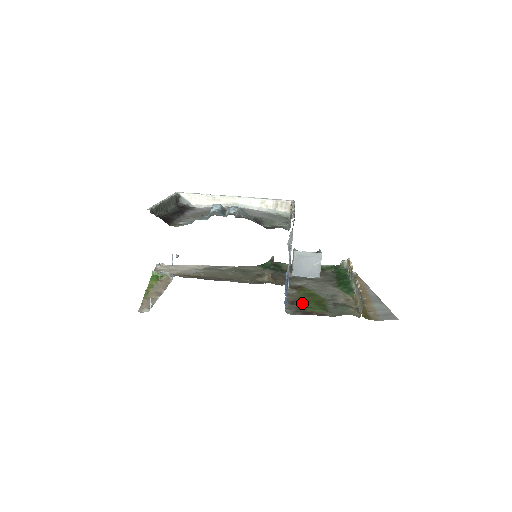
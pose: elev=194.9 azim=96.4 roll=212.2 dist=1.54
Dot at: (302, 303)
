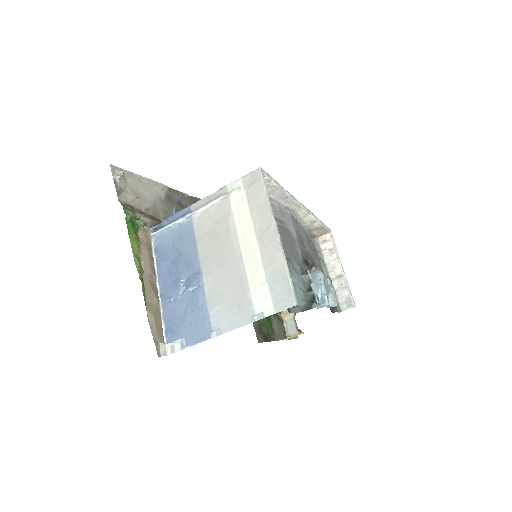
Dot at: occluded
